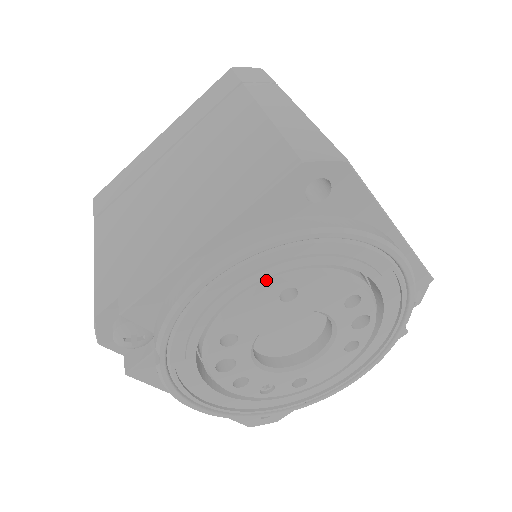
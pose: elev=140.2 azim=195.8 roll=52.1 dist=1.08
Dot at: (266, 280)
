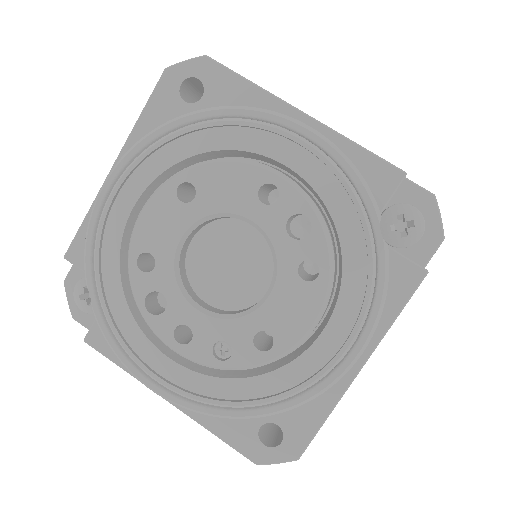
Dot at: (163, 183)
